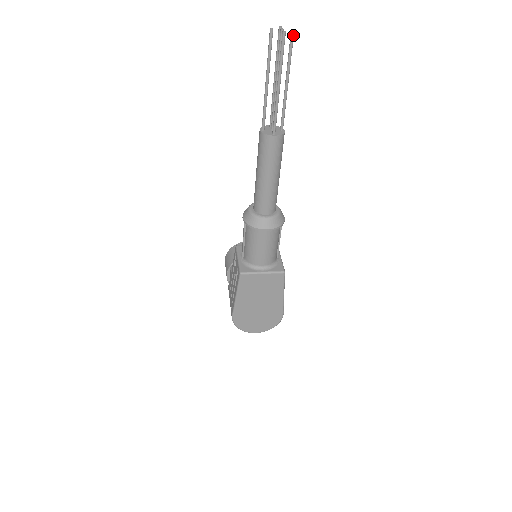
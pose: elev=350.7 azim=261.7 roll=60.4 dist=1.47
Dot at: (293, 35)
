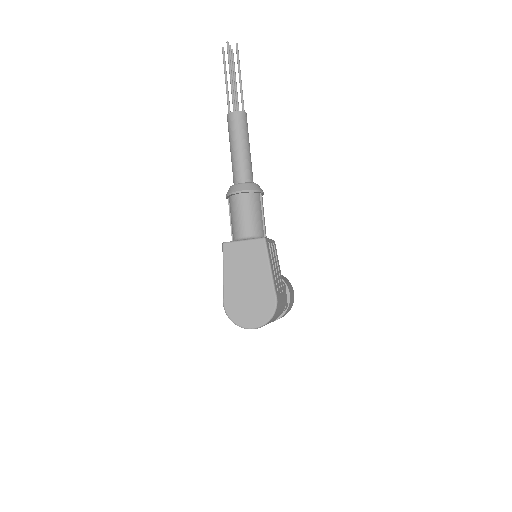
Dot at: (237, 47)
